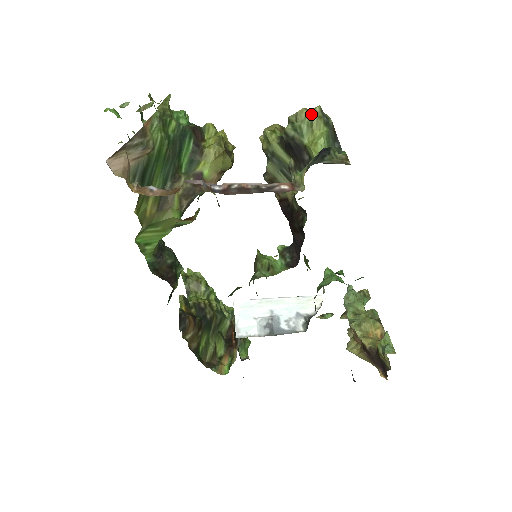
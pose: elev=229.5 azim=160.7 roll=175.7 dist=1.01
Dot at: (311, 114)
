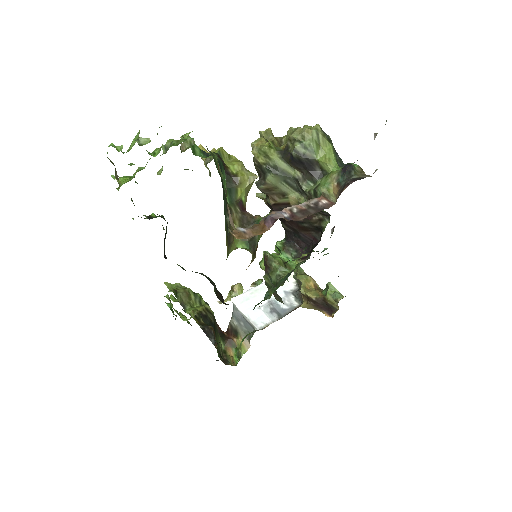
Dot at: (317, 133)
